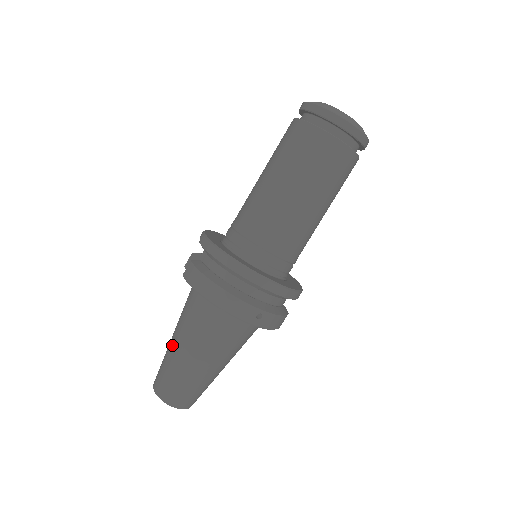
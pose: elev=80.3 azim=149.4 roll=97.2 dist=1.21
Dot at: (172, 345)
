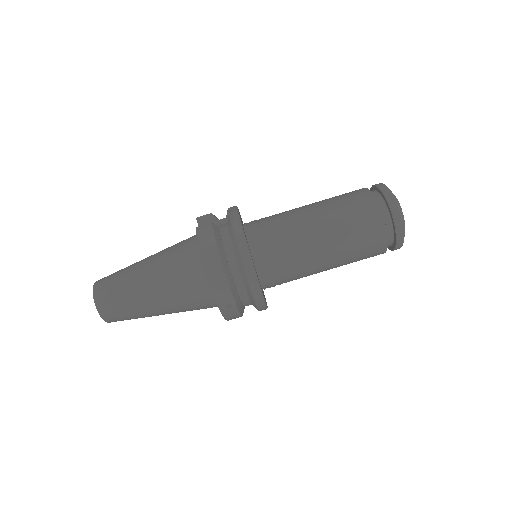
Dot at: (139, 268)
